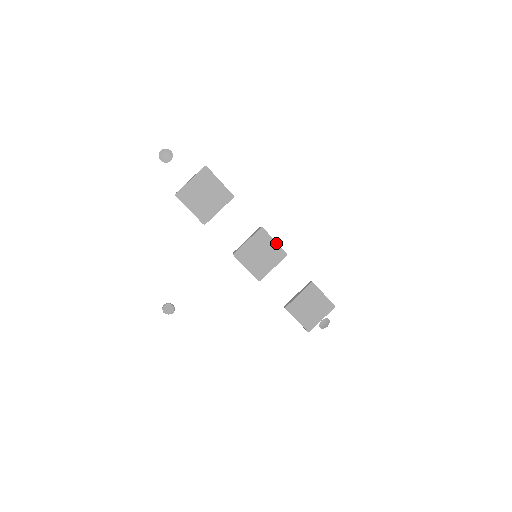
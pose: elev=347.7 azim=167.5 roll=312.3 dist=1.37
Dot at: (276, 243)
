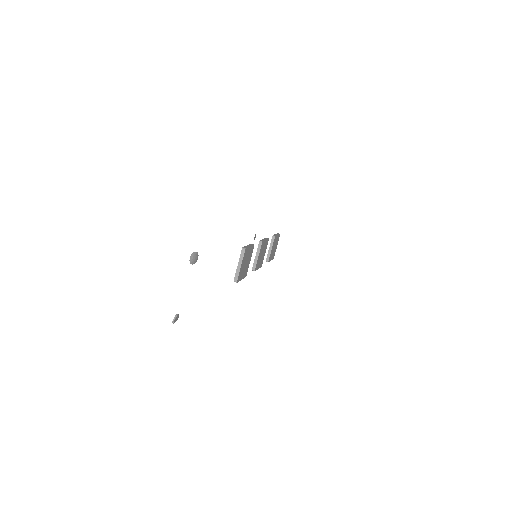
Dot at: (266, 240)
